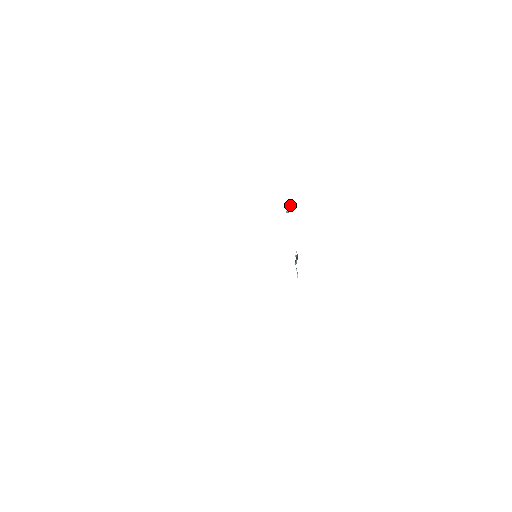
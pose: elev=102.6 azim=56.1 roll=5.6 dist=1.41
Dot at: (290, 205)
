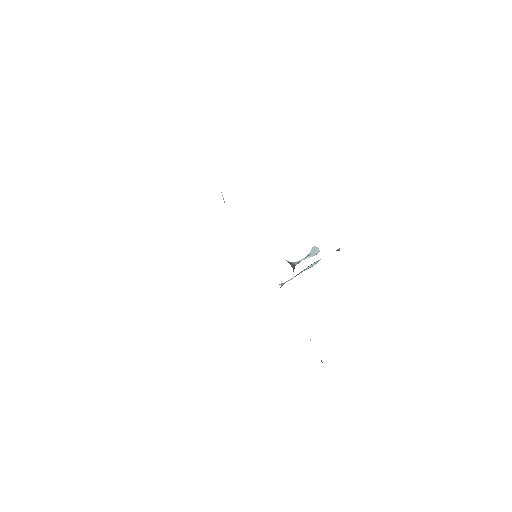
Dot at: (301, 260)
